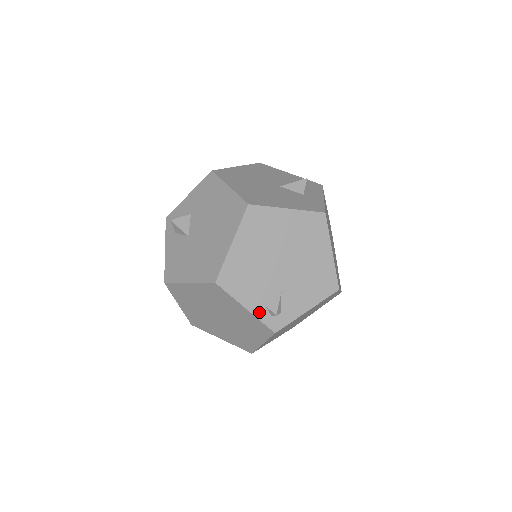
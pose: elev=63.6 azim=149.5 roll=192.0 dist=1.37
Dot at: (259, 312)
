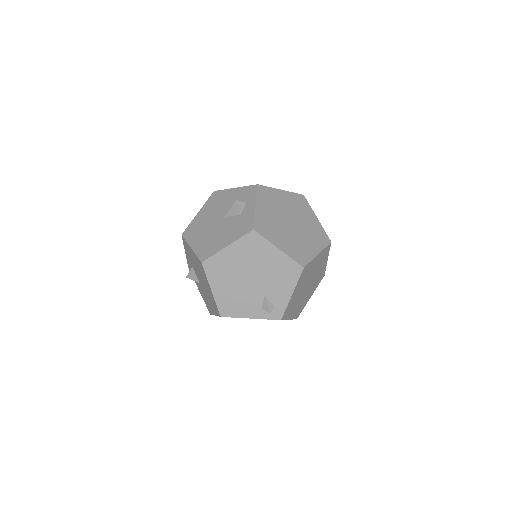
Dot at: (260, 315)
